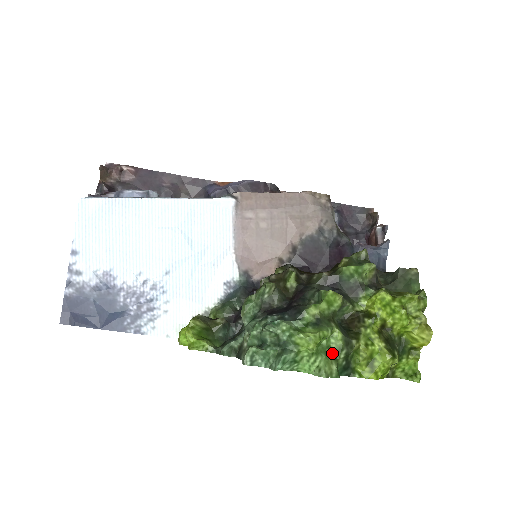
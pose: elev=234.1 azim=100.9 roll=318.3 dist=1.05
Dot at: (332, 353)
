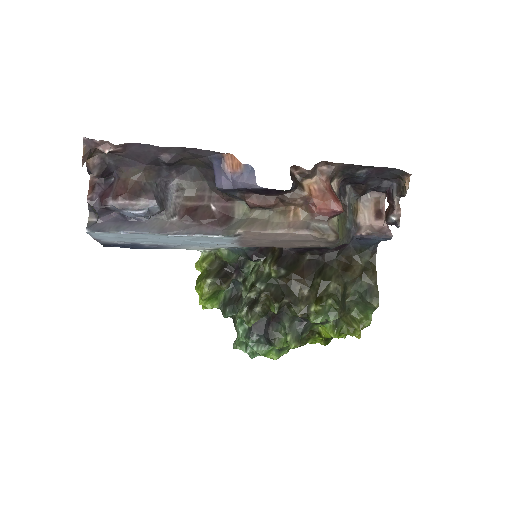
Dot at: occluded
